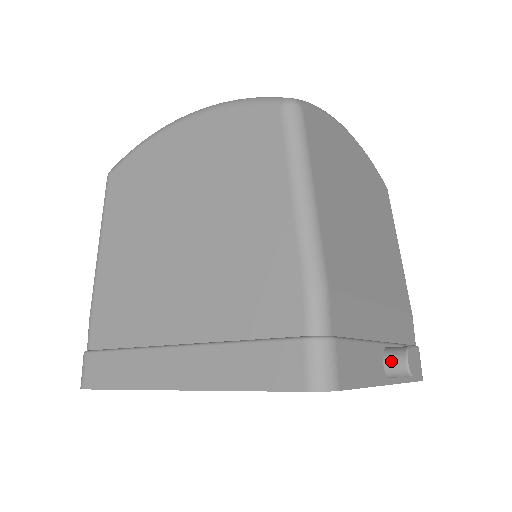
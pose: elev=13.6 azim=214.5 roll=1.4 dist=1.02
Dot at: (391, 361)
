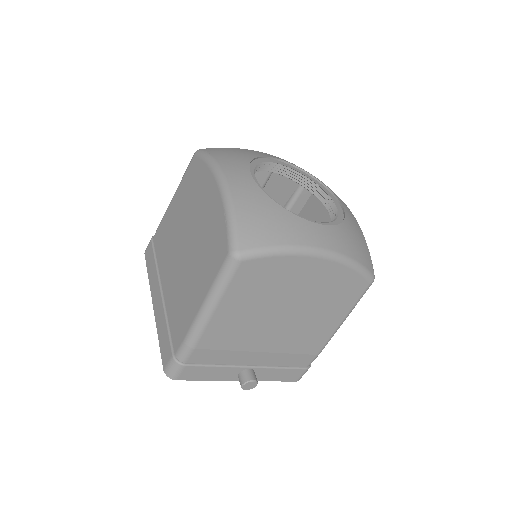
Dot at: (240, 377)
